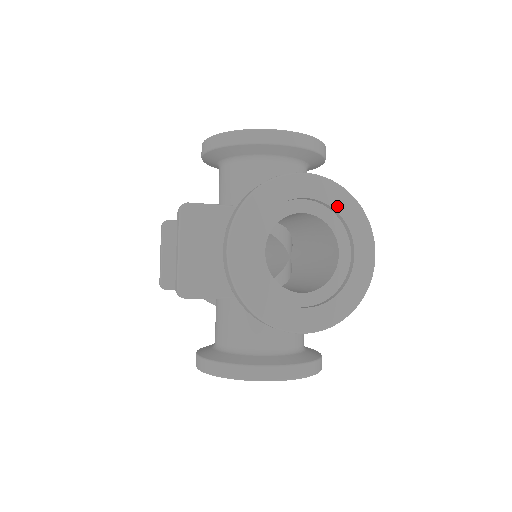
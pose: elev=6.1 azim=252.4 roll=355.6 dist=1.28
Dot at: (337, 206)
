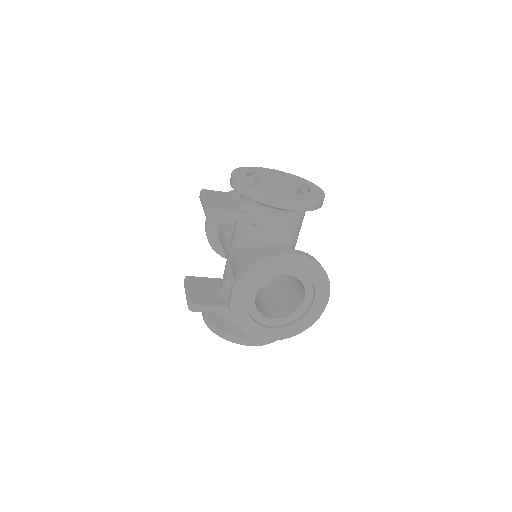
Dot at: (289, 176)
